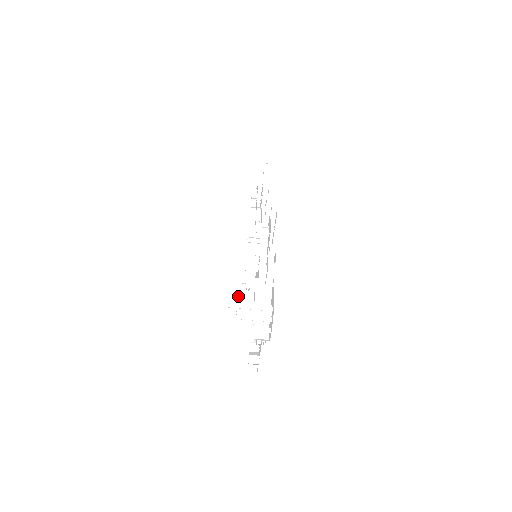
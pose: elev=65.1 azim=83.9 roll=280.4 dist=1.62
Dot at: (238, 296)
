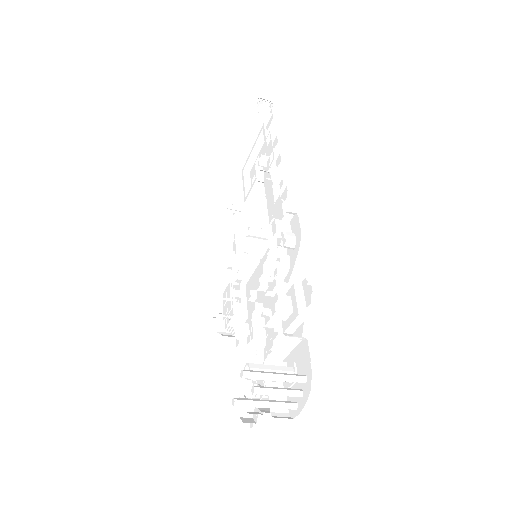
Dot at: (220, 304)
